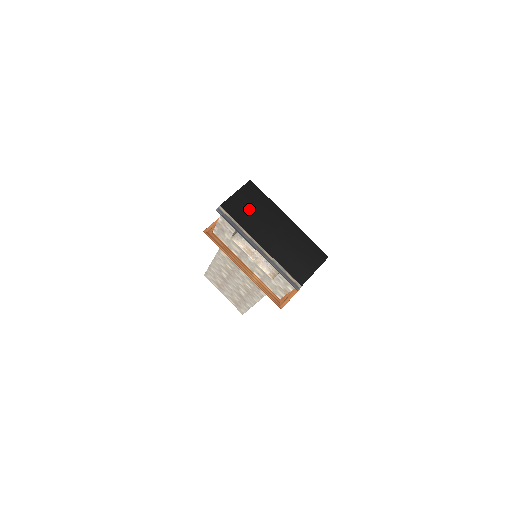
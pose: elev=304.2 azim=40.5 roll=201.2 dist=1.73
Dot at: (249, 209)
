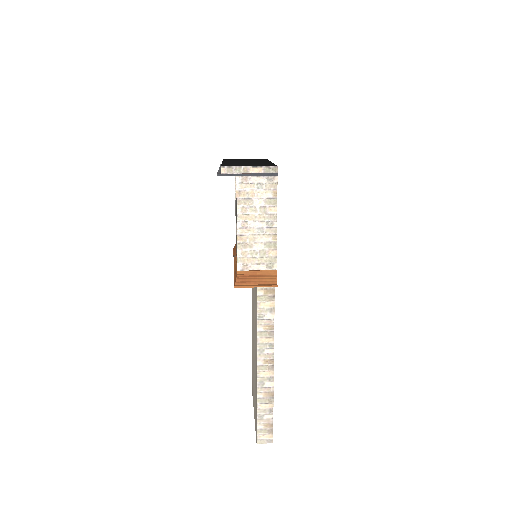
Dot at: occluded
